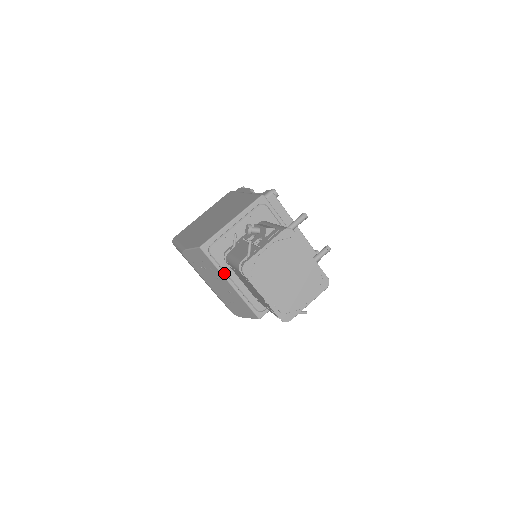
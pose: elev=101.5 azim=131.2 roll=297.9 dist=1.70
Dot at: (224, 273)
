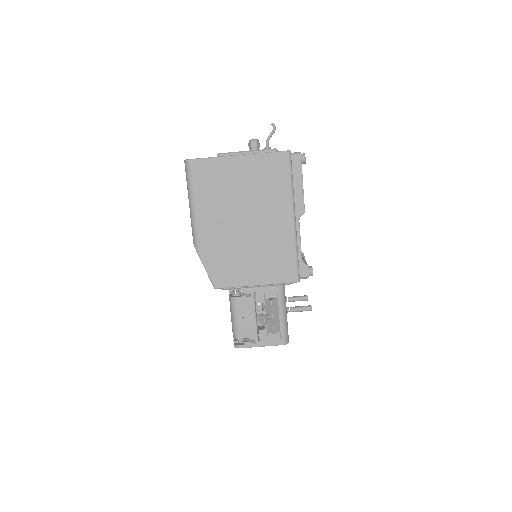
Dot at: occluded
